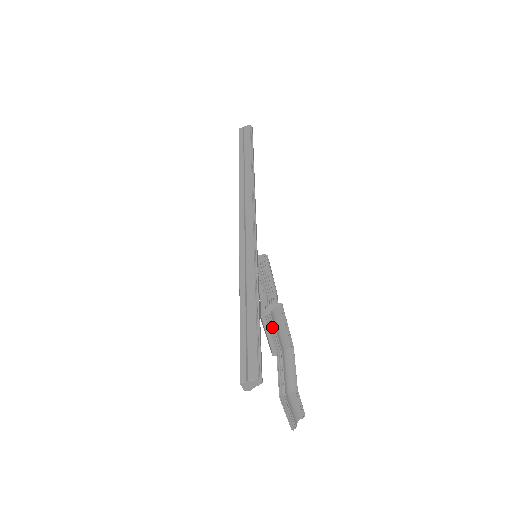
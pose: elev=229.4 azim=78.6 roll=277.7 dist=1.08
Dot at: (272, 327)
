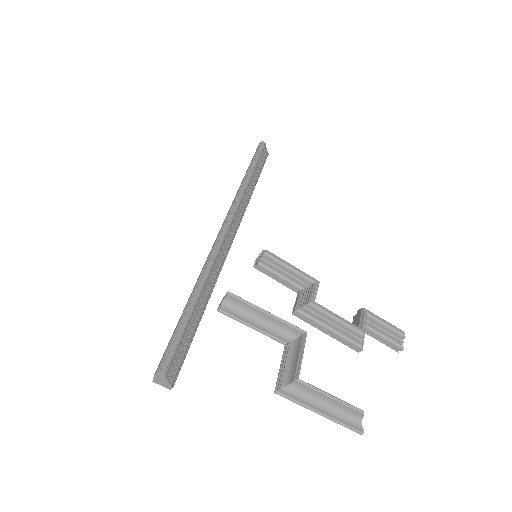
Dot at: (240, 319)
